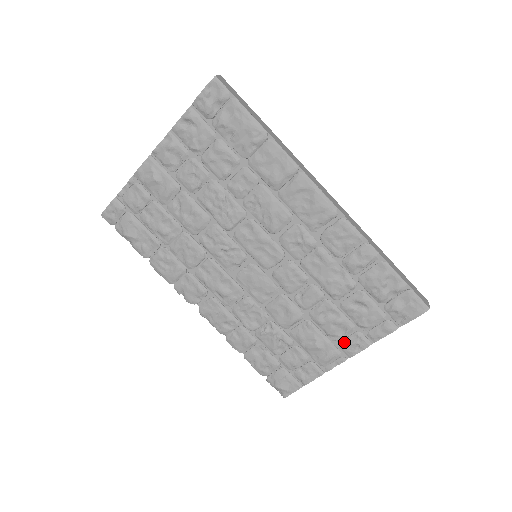
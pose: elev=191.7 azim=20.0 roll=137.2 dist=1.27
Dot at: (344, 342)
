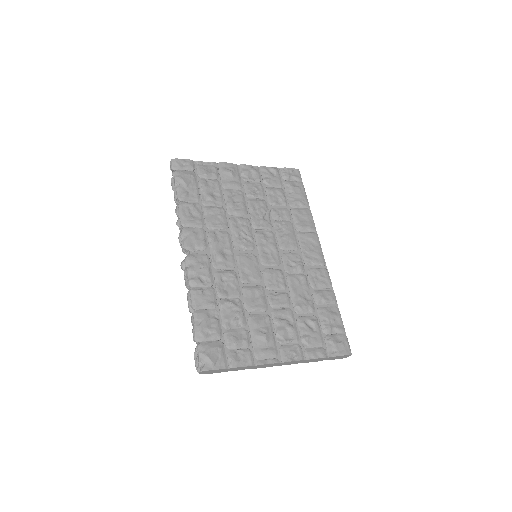
Dot at: (285, 347)
